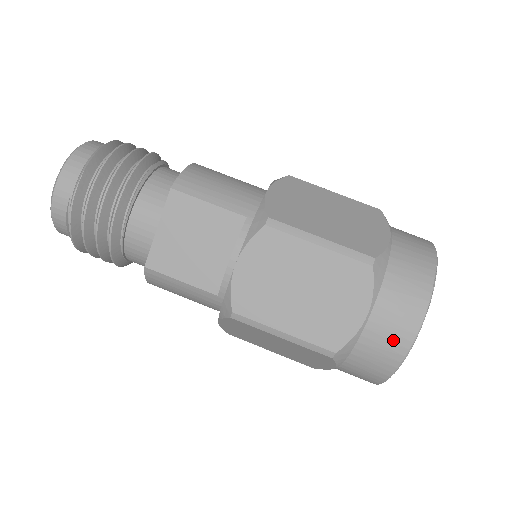
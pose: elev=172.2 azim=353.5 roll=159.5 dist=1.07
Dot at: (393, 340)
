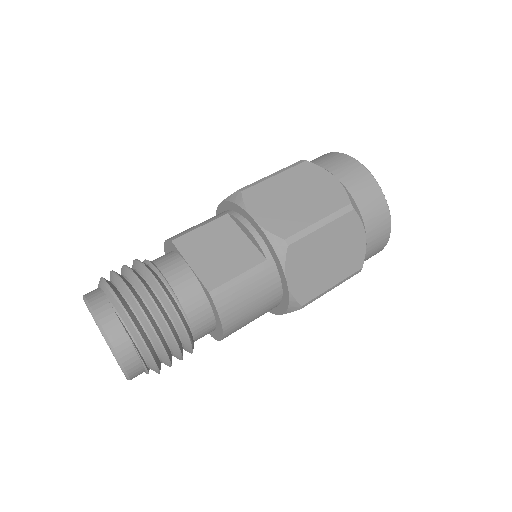
Dot at: (359, 176)
